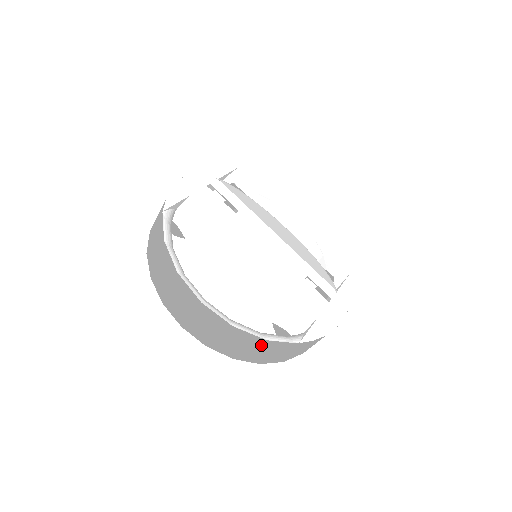
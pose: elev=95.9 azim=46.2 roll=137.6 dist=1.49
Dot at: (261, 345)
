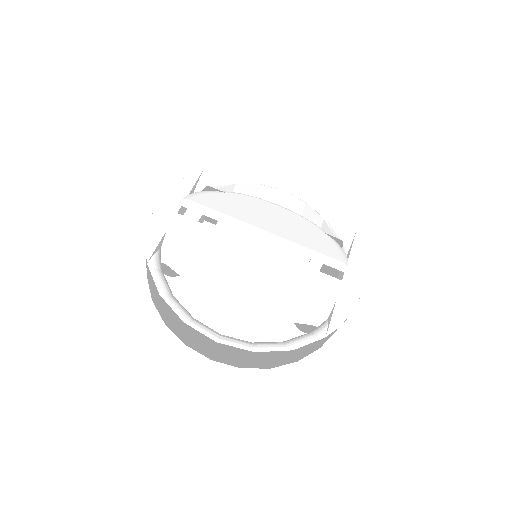
Dot at: (290, 354)
